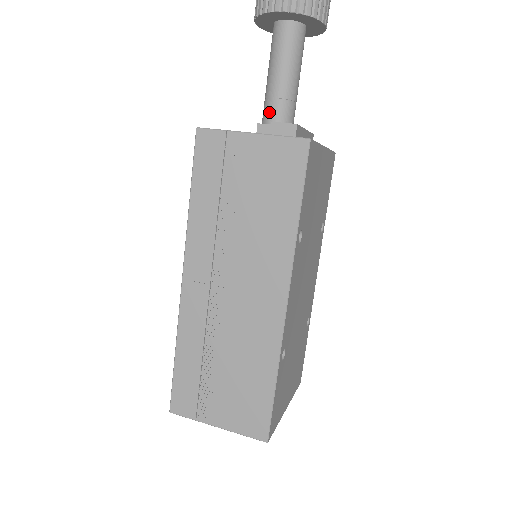
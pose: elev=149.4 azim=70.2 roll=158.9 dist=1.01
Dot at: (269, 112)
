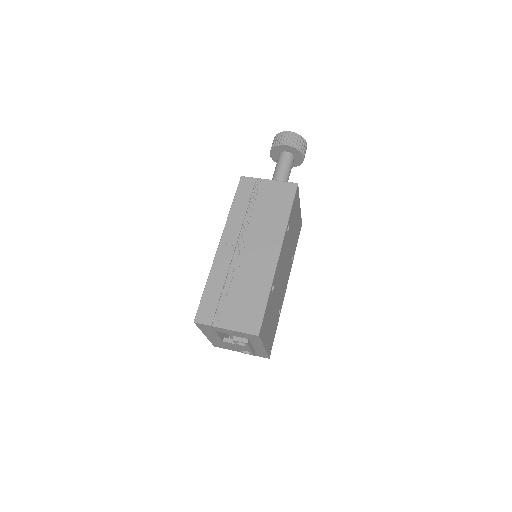
Dot at: occluded
